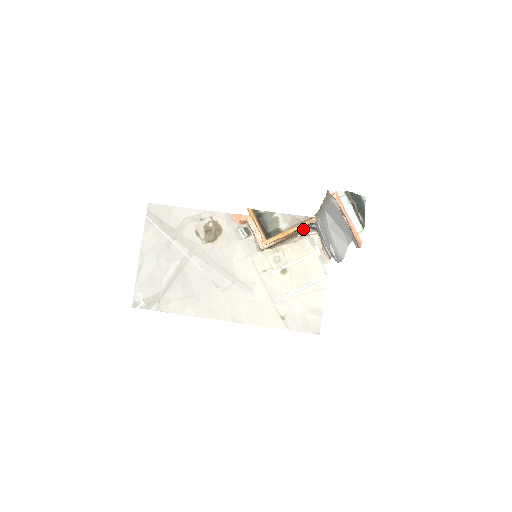
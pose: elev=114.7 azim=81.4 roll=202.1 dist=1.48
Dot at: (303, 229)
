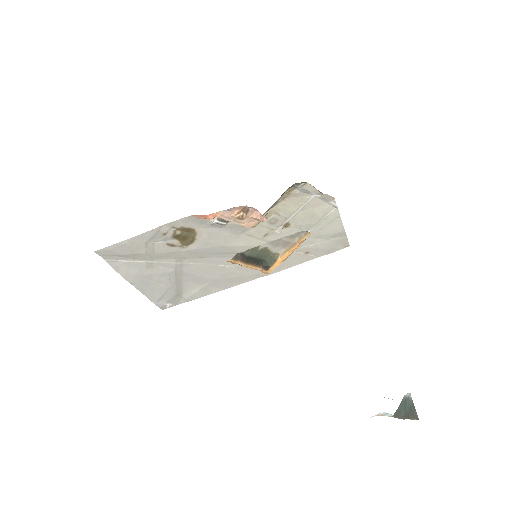
Dot at: occluded
